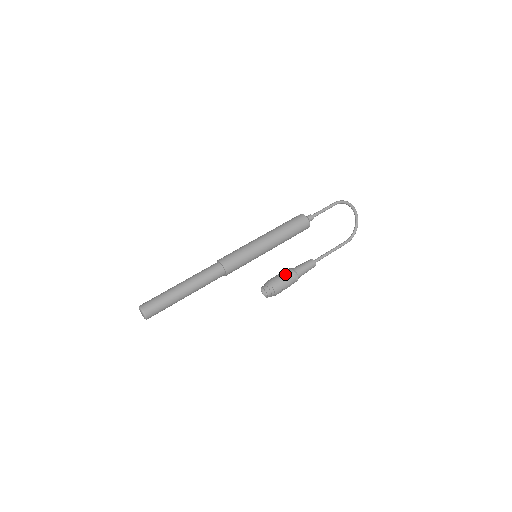
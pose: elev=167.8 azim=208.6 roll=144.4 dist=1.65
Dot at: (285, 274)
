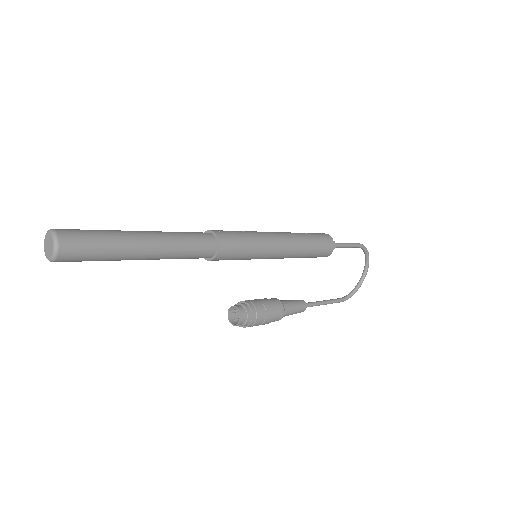
Dot at: (272, 303)
